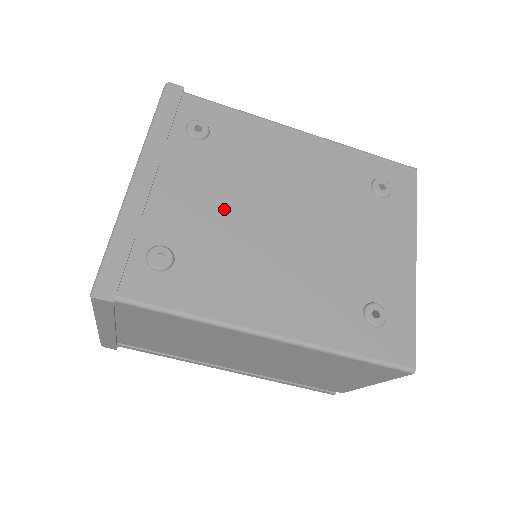
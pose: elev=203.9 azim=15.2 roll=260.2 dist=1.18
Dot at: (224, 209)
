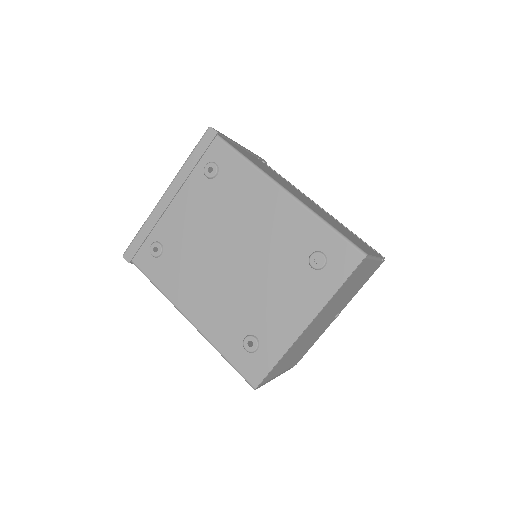
Dot at: (200, 233)
